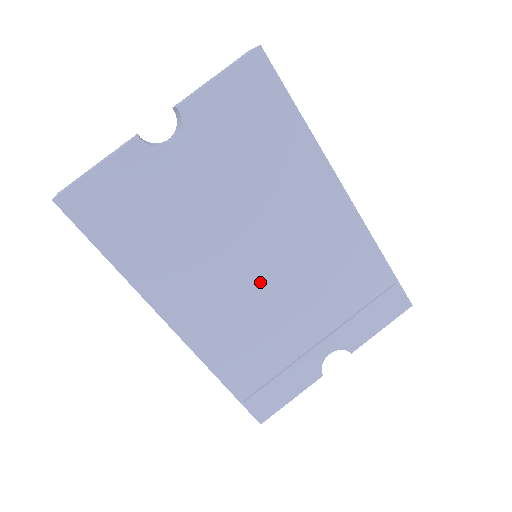
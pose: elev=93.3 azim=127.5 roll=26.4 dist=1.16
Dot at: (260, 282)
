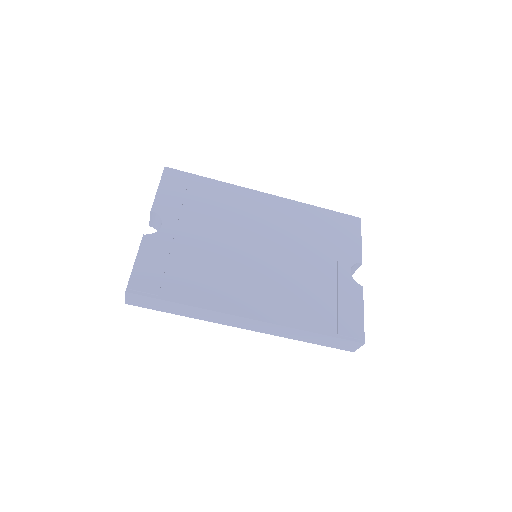
Dot at: (270, 260)
